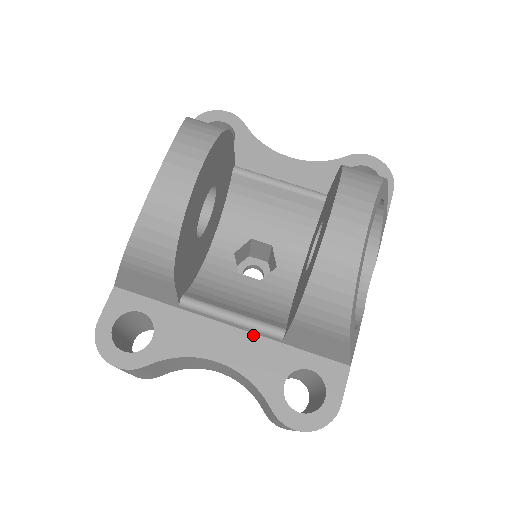
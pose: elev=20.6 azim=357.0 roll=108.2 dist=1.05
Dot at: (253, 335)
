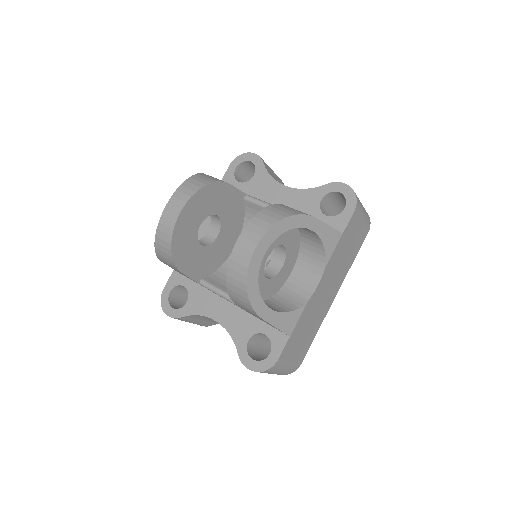
Dot at: (238, 308)
